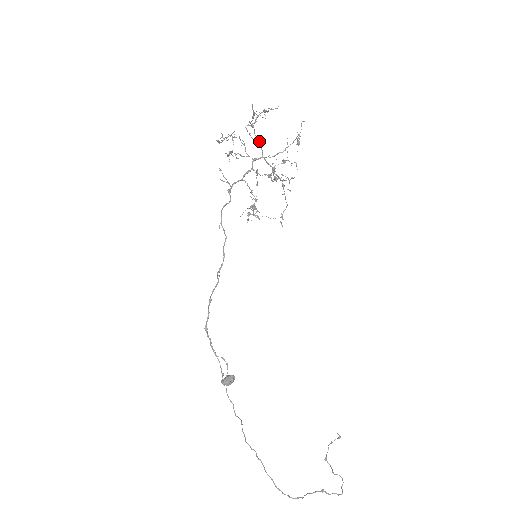
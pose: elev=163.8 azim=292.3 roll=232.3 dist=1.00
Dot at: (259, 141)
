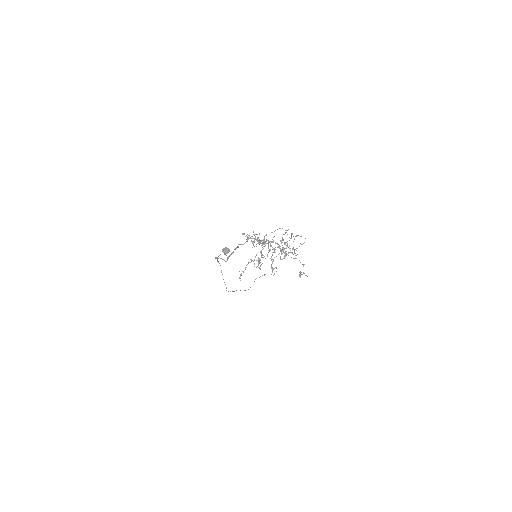
Dot at: (277, 247)
